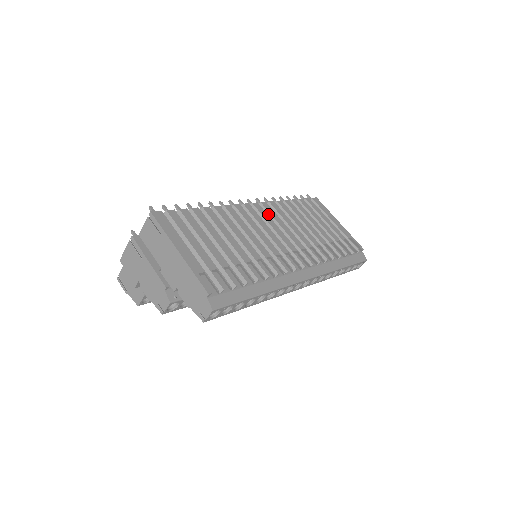
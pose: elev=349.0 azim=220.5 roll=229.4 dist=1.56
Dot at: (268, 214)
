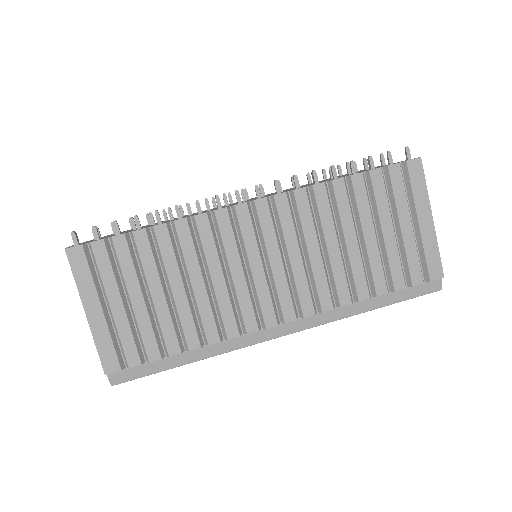
Dot at: (277, 219)
